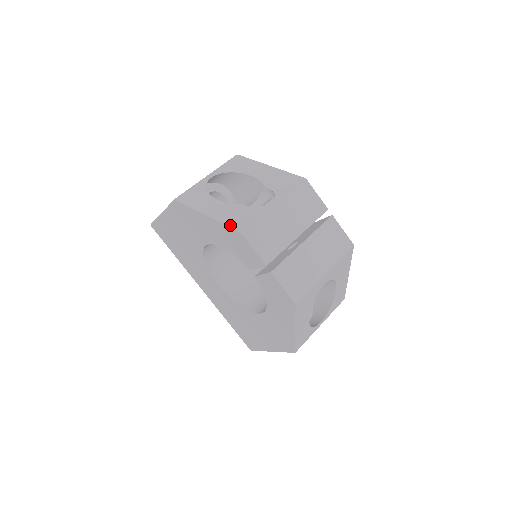
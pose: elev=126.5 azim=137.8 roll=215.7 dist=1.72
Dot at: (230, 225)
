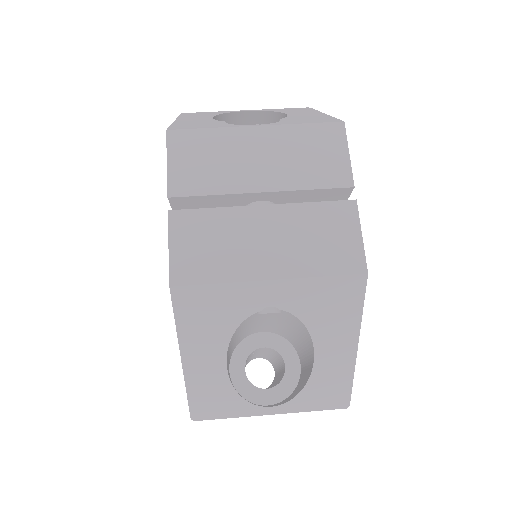
Dot at: (173, 125)
